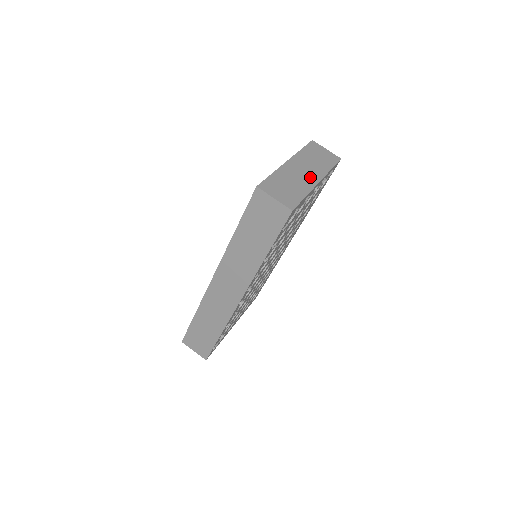
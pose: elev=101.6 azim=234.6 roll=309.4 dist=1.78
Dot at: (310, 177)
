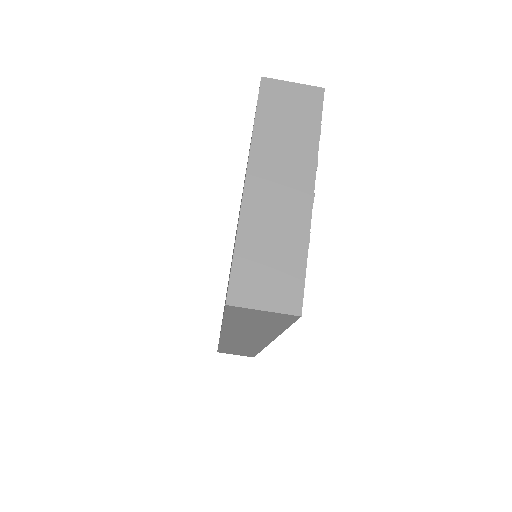
Dot at: (295, 195)
